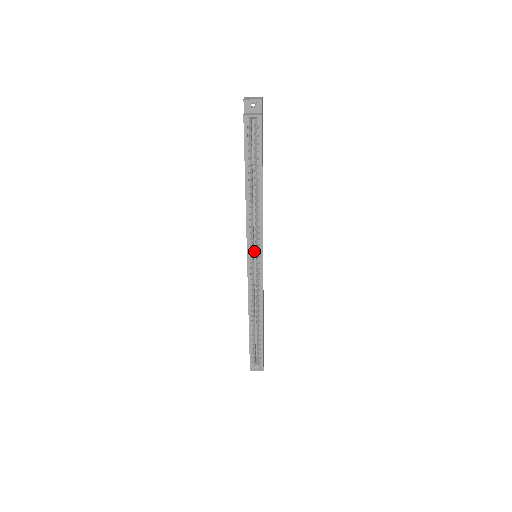
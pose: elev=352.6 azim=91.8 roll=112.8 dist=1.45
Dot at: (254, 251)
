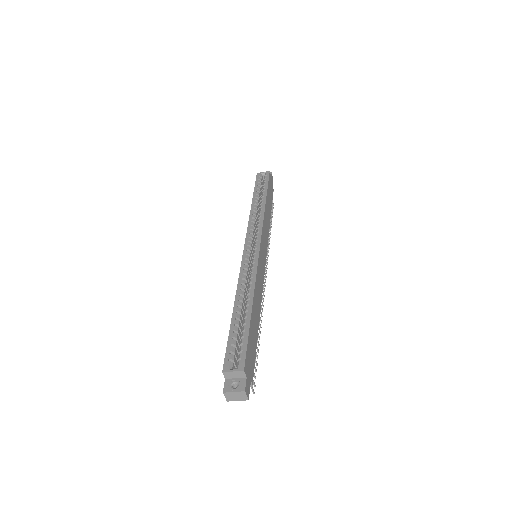
Dot at: occluded
